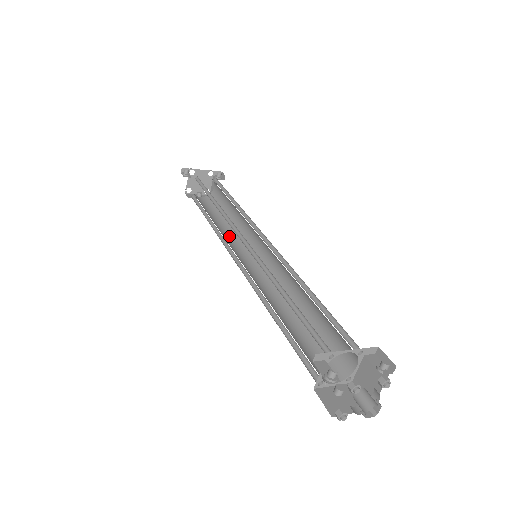
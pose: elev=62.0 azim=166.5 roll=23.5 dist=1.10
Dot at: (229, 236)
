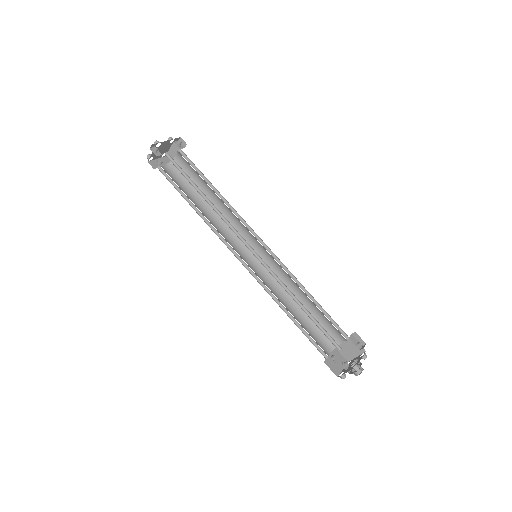
Dot at: (216, 223)
